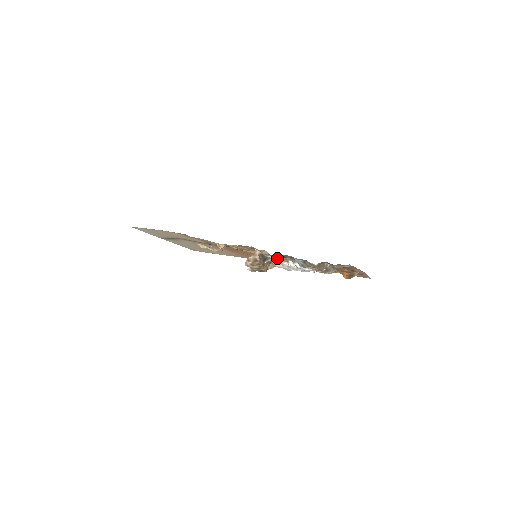
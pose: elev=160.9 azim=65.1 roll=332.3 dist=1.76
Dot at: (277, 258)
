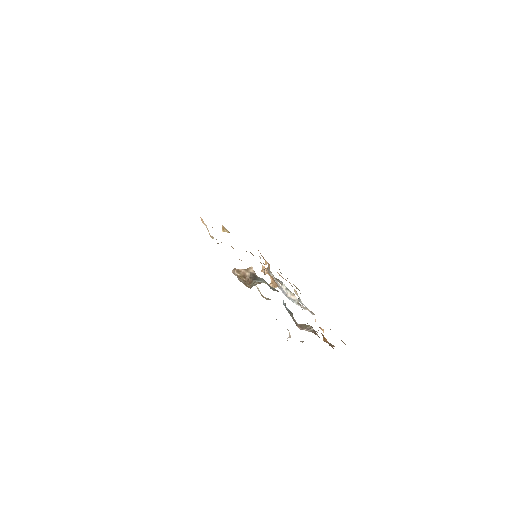
Dot at: (263, 296)
